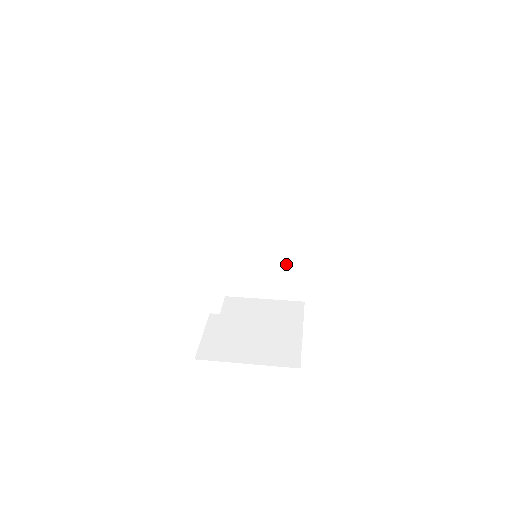
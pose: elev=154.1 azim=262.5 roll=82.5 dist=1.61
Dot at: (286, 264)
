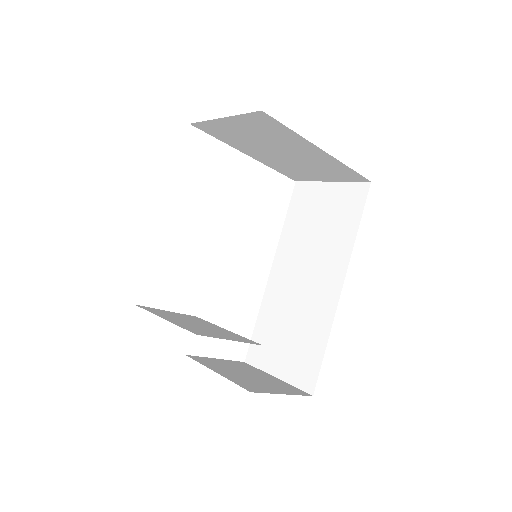
Dot at: (310, 331)
